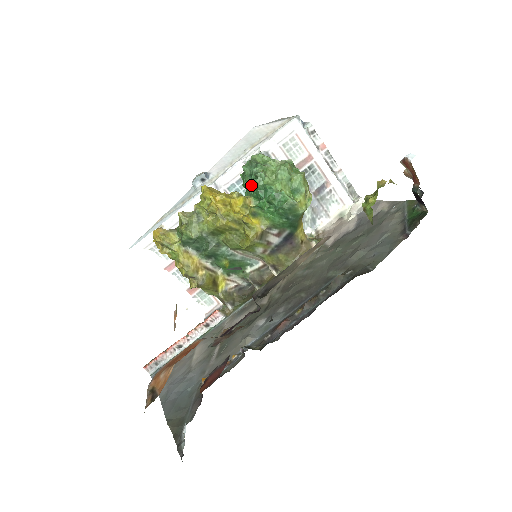
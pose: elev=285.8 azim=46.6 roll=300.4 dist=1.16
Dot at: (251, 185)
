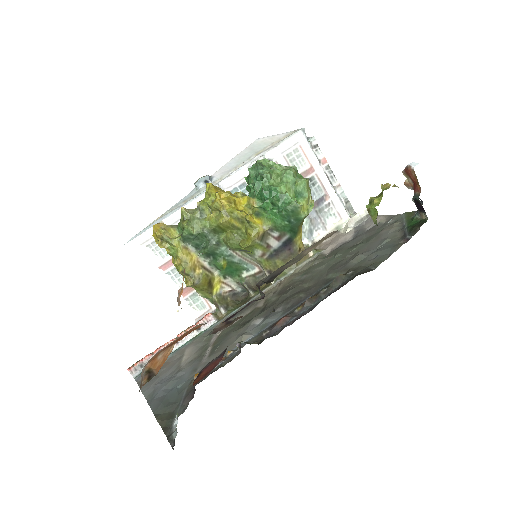
Dot at: (256, 186)
